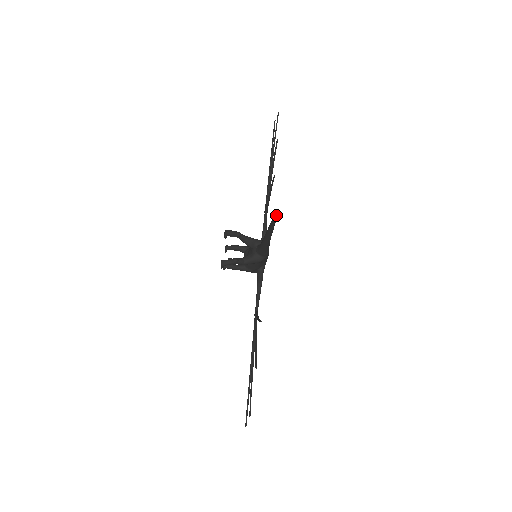
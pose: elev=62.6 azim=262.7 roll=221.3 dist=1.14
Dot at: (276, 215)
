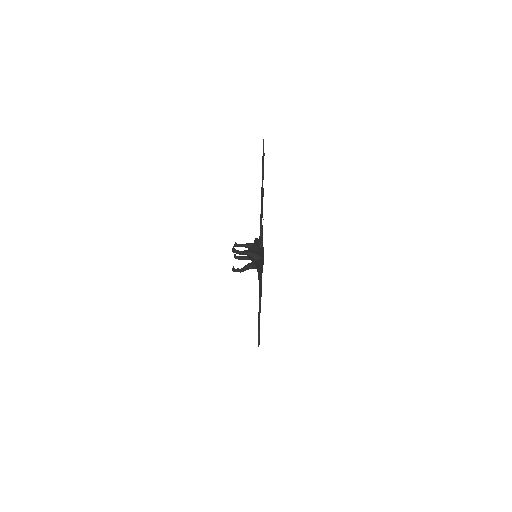
Dot at: (261, 296)
